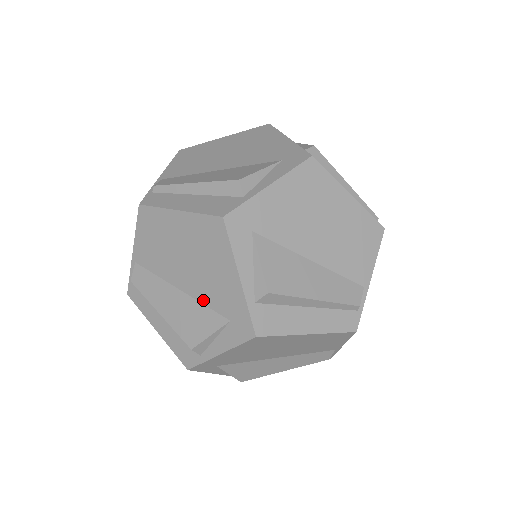
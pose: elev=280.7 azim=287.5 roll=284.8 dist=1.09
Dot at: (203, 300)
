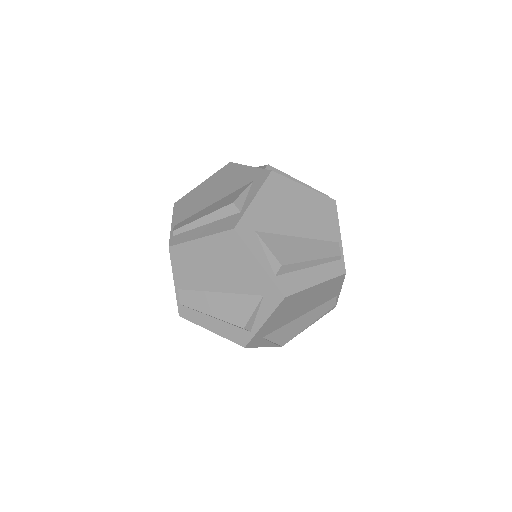
Dot at: (239, 291)
